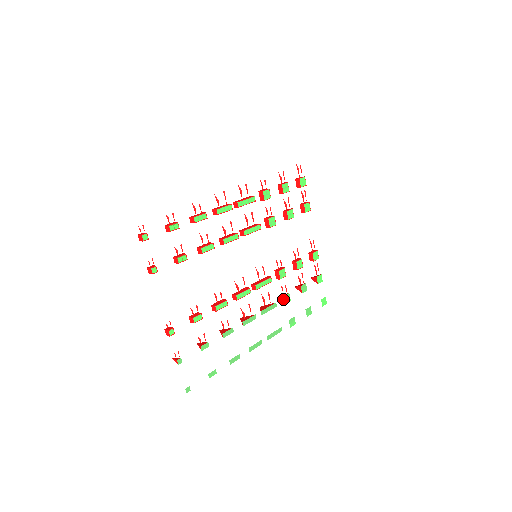
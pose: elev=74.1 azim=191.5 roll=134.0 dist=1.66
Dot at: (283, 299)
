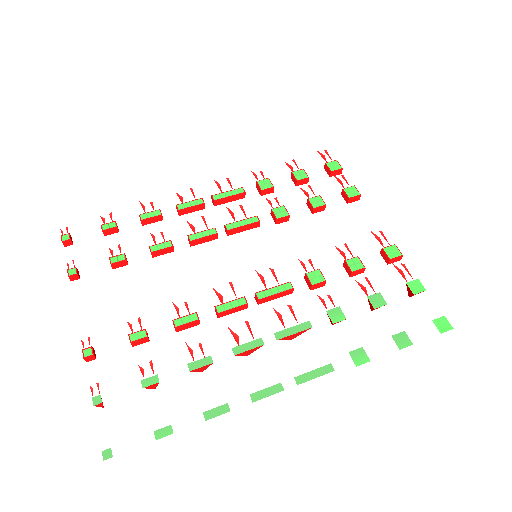
Dot at: (329, 318)
